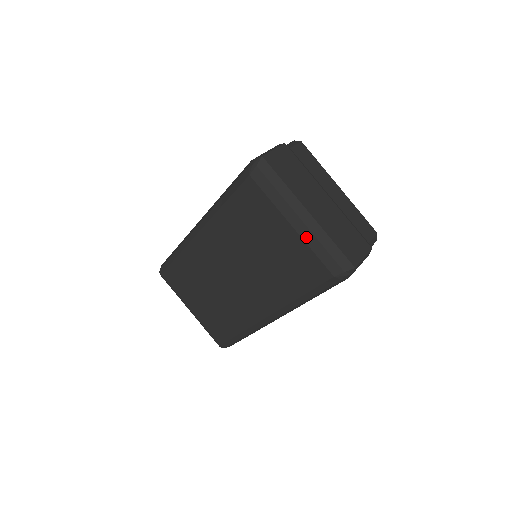
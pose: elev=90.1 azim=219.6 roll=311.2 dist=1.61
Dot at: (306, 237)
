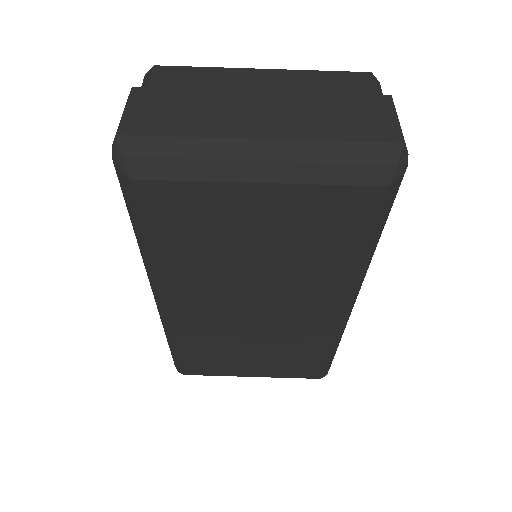
Dot at: (294, 176)
